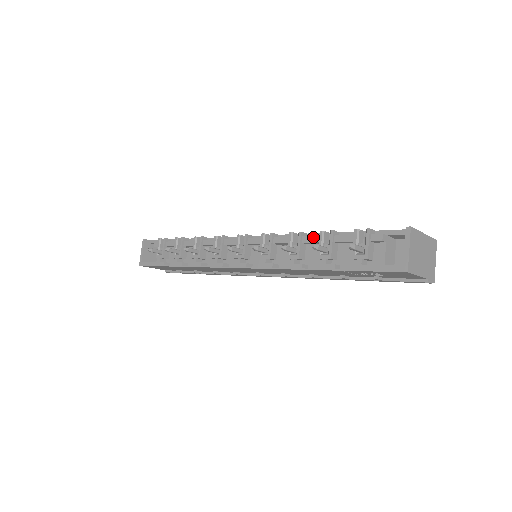
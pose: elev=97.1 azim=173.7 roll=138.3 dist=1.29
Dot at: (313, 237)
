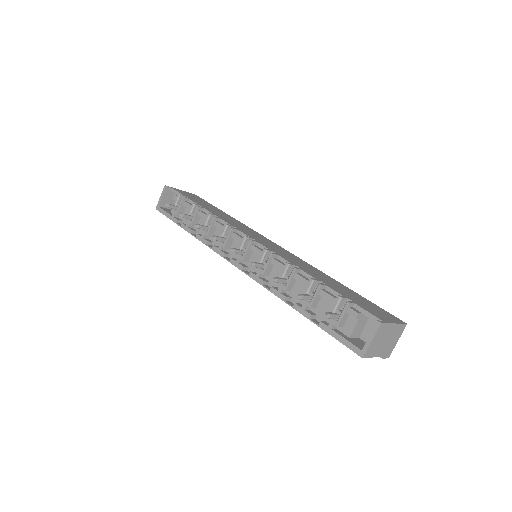
Dot at: (304, 279)
